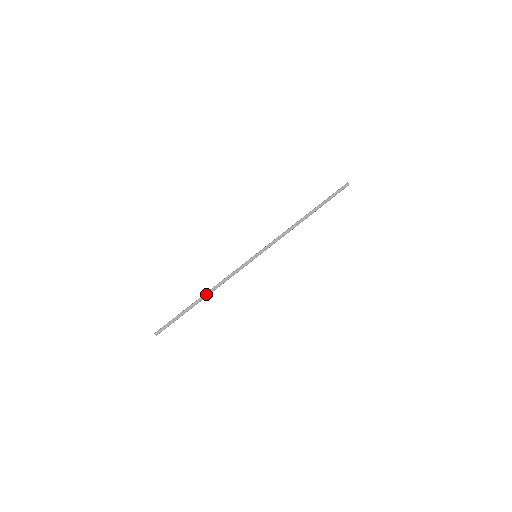
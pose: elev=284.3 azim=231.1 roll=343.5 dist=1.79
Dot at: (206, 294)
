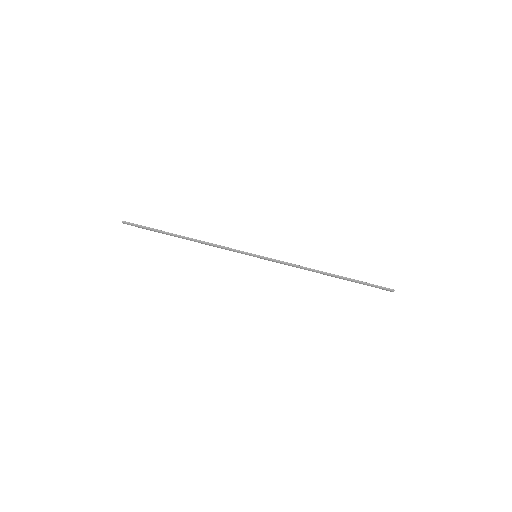
Dot at: (188, 239)
